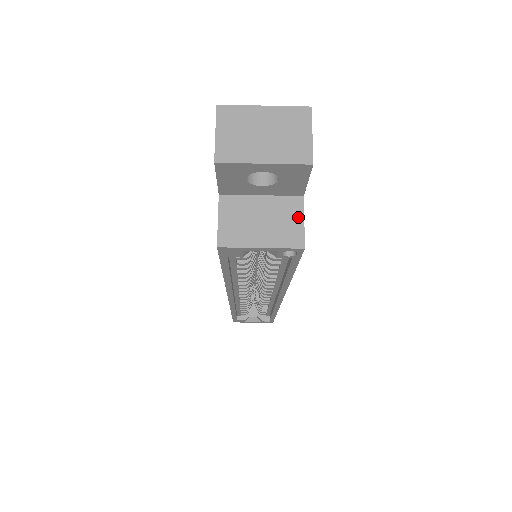
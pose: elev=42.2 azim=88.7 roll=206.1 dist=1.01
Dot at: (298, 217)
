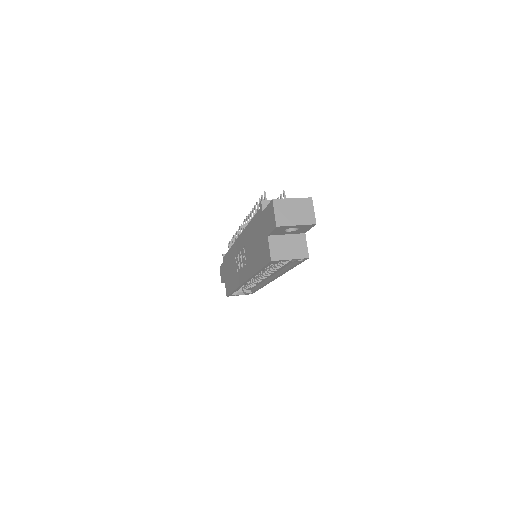
Dot at: (304, 243)
